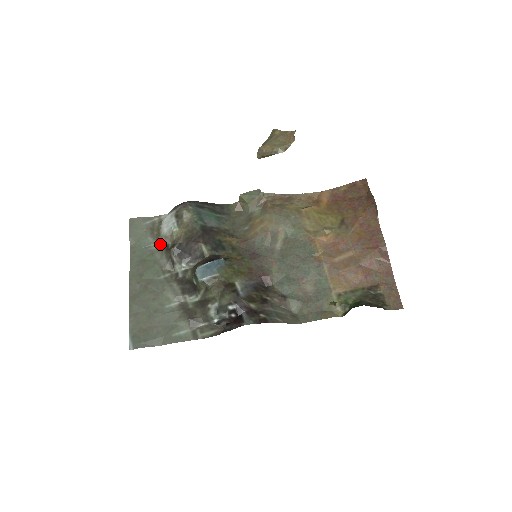
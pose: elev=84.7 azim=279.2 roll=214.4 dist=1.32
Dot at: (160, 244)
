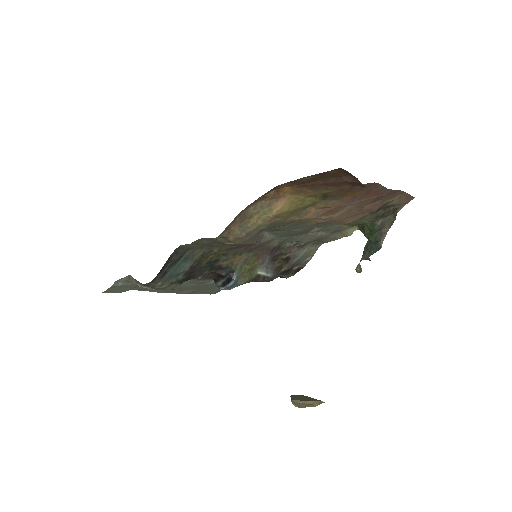
Dot at: occluded
